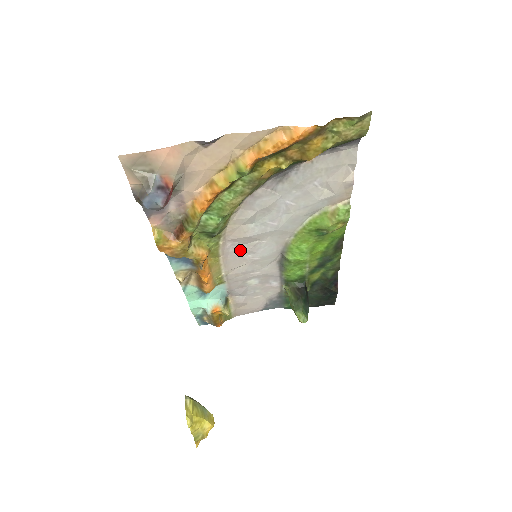
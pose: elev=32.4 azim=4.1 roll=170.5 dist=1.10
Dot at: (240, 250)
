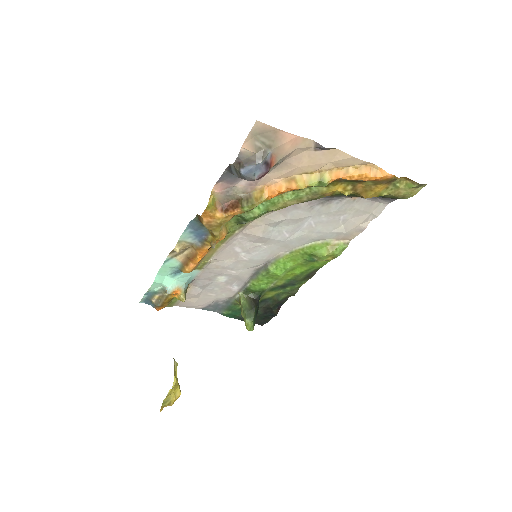
Dot at: (241, 245)
